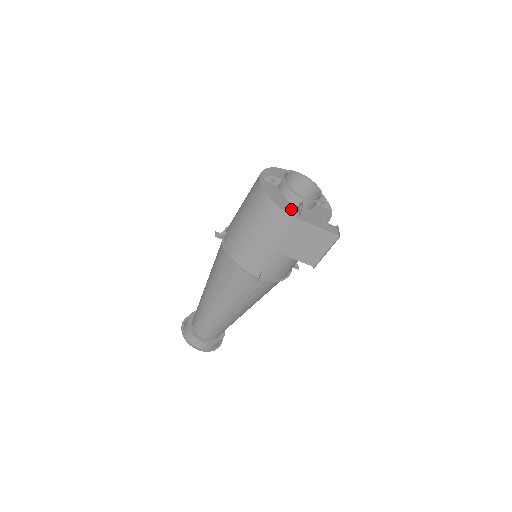
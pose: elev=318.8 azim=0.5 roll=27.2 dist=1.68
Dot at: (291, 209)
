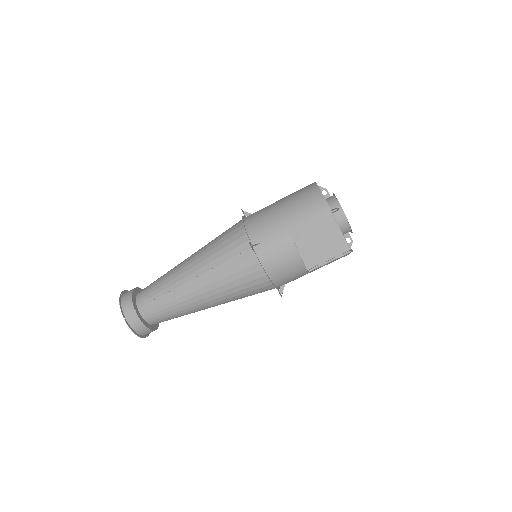
Dot at: occluded
